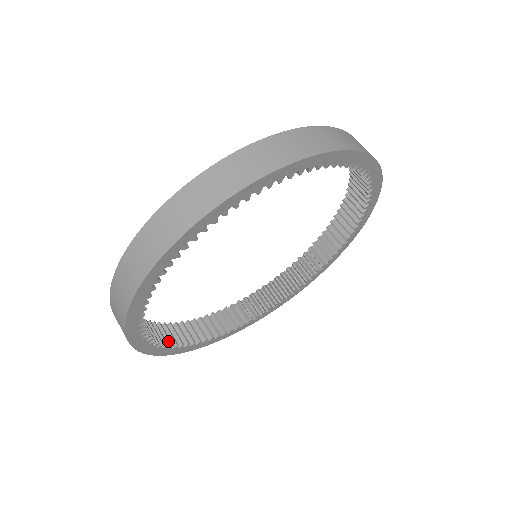
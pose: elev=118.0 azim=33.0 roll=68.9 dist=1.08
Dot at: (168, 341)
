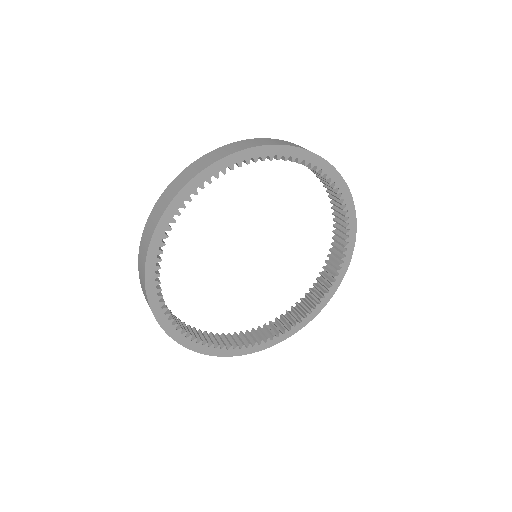
Dot at: (216, 343)
